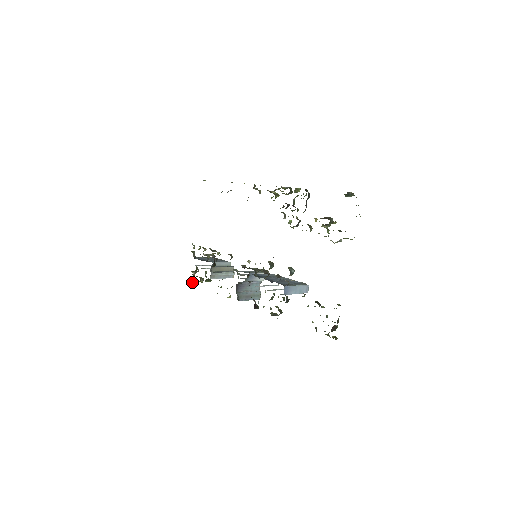
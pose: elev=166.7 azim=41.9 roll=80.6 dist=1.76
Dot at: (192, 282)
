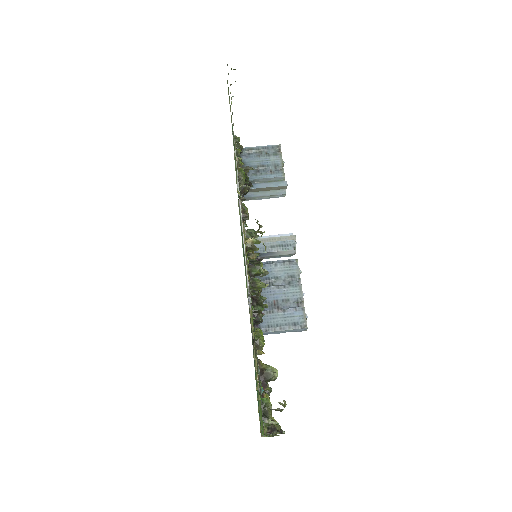
Dot at: occluded
